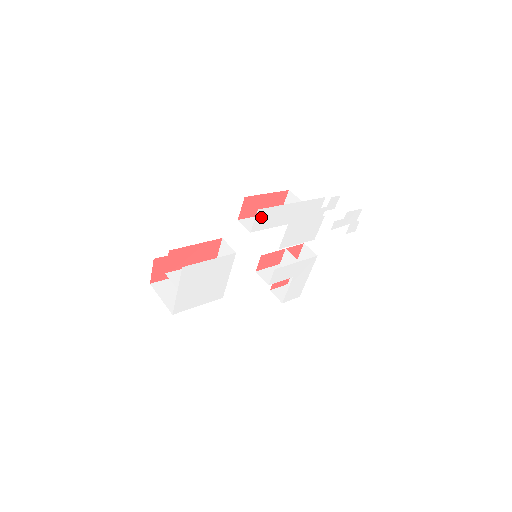
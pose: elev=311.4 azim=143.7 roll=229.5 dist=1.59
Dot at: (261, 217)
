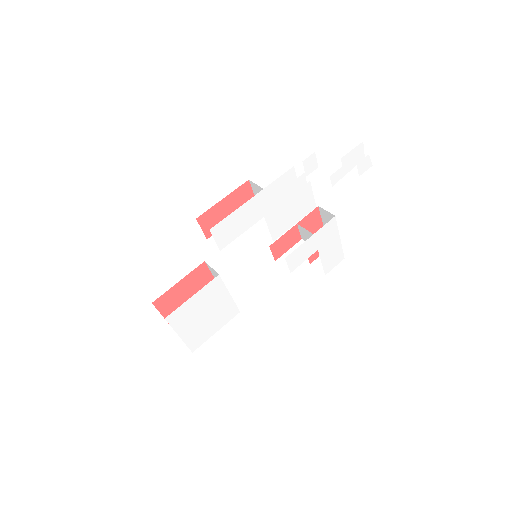
Dot at: (221, 232)
